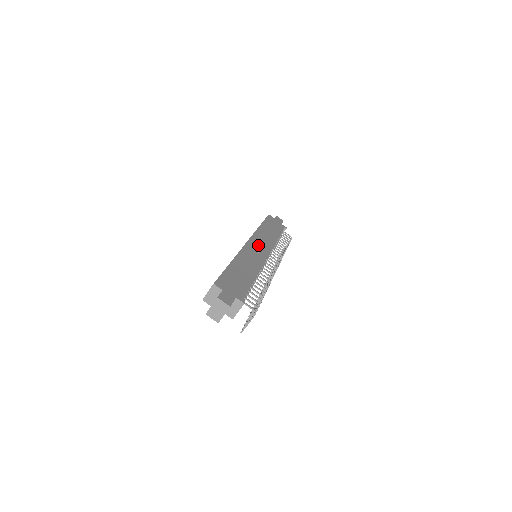
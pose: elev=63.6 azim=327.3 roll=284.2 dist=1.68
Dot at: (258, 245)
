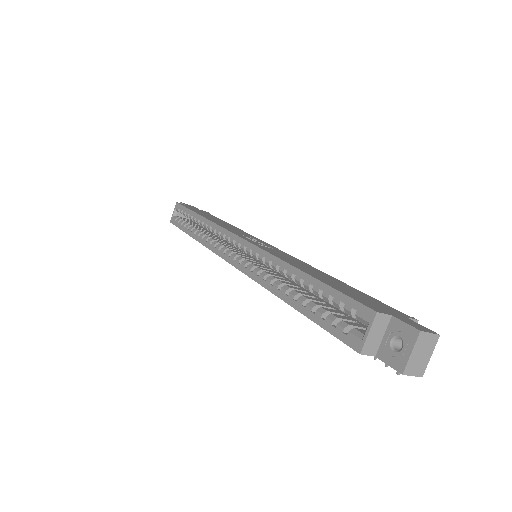
Dot at: occluded
